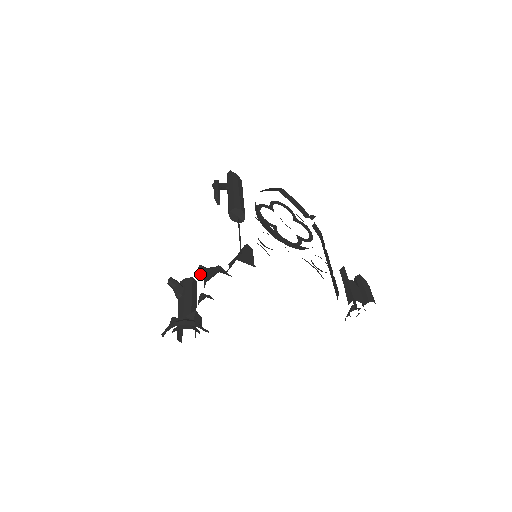
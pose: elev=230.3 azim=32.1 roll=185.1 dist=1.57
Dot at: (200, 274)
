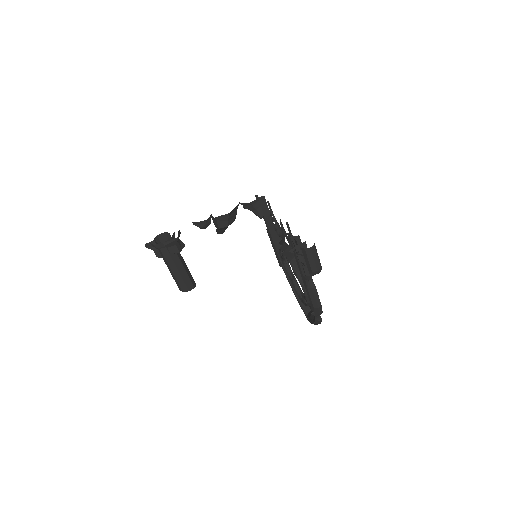
Dot at: occluded
